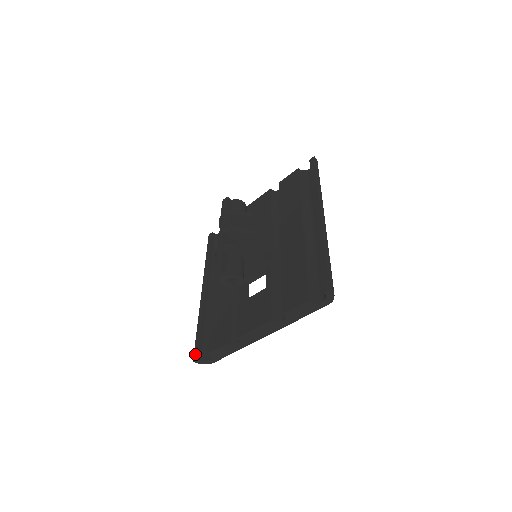
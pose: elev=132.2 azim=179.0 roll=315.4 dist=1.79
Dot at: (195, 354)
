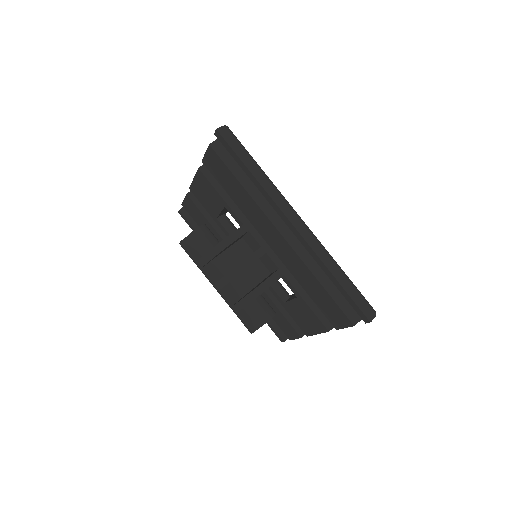
Dot at: (278, 337)
